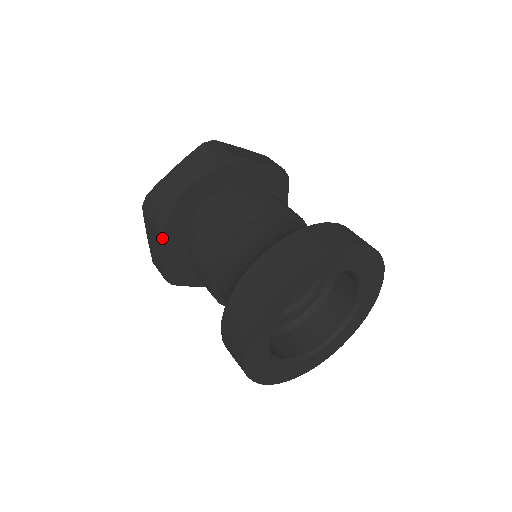
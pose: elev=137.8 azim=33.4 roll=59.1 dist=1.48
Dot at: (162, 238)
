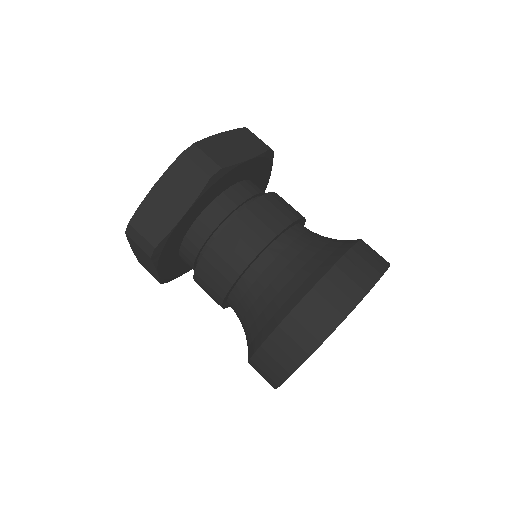
Dot at: (158, 264)
